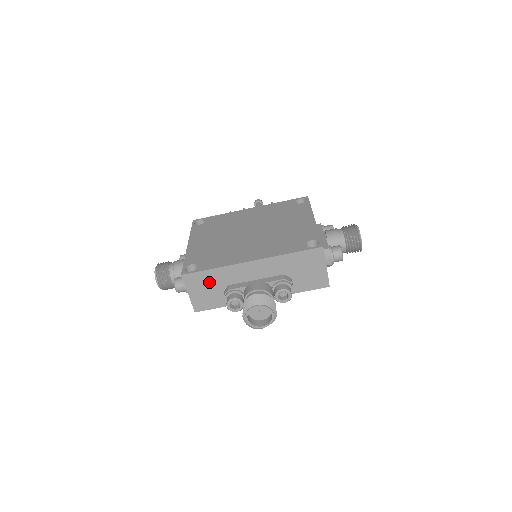
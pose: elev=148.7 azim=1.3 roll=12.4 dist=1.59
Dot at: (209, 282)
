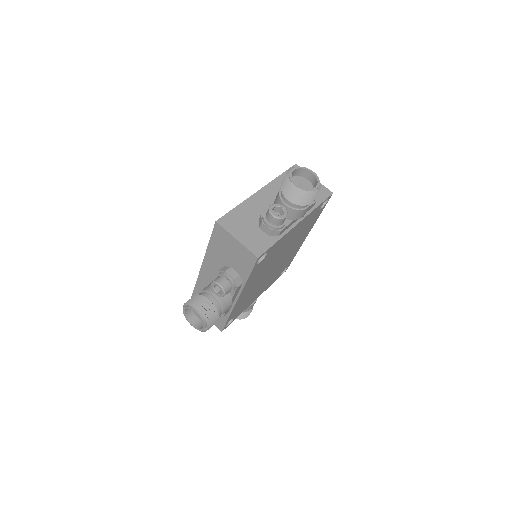
Dot at: occluded
